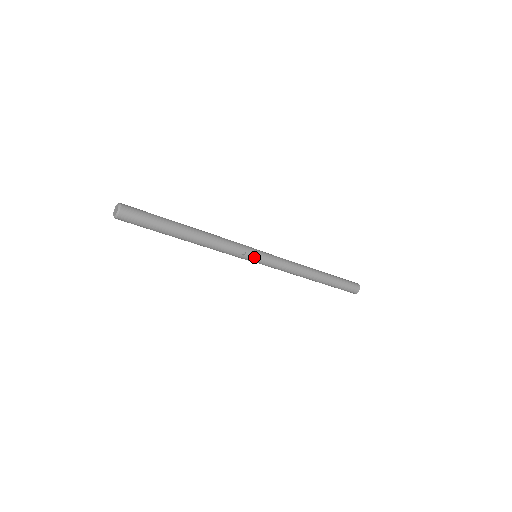
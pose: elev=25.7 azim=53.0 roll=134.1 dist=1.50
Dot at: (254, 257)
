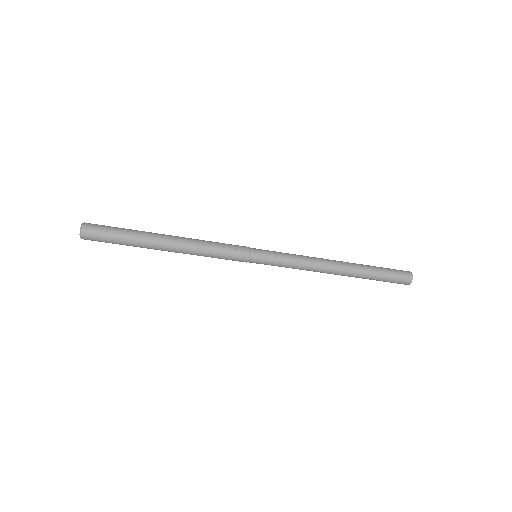
Dot at: (251, 254)
